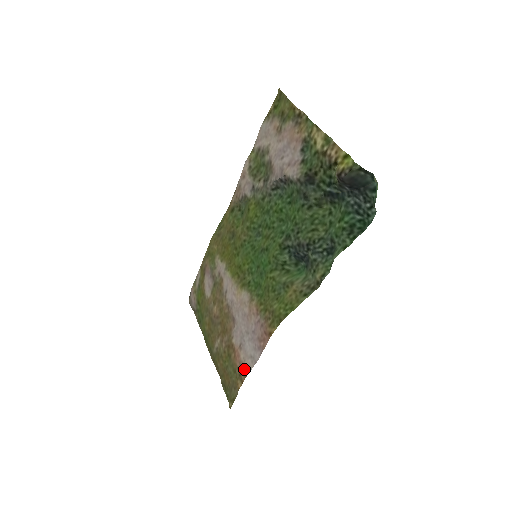
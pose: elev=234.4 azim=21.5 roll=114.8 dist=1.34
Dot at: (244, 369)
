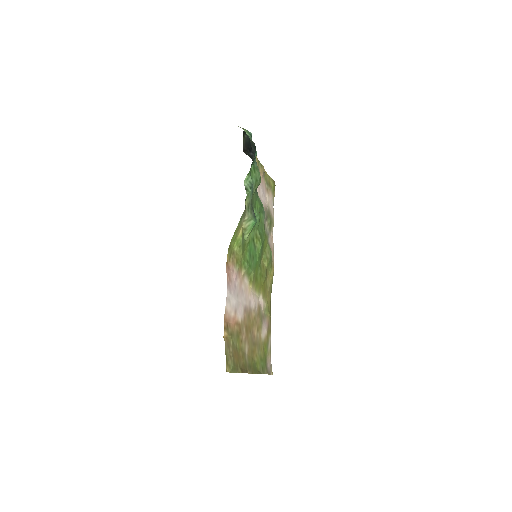
Dot at: (227, 317)
